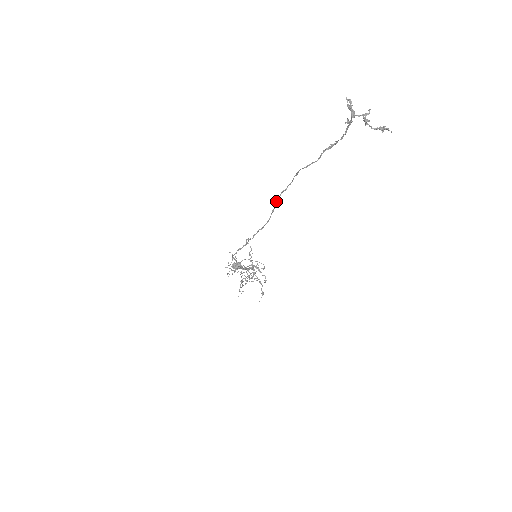
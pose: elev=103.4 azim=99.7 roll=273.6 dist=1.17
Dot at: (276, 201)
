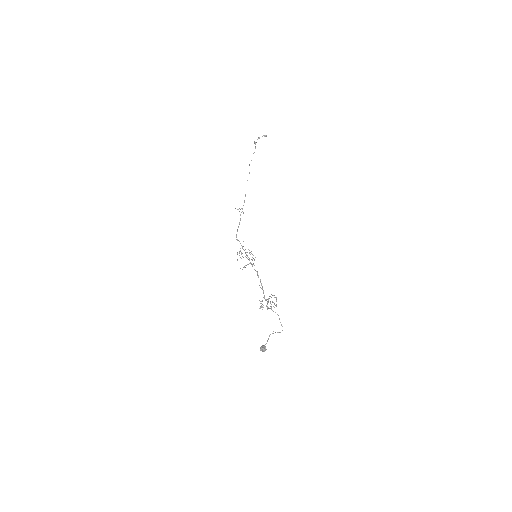
Dot at: occluded
